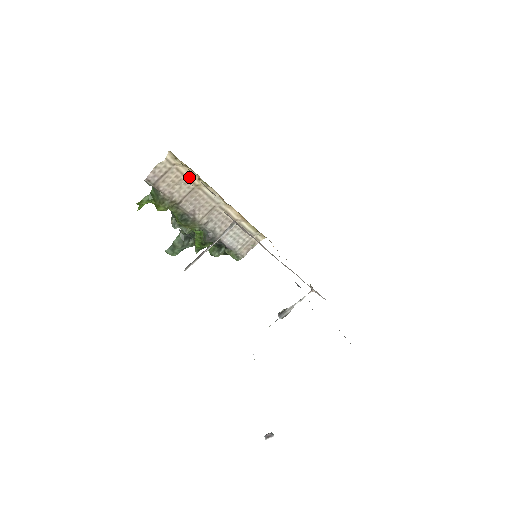
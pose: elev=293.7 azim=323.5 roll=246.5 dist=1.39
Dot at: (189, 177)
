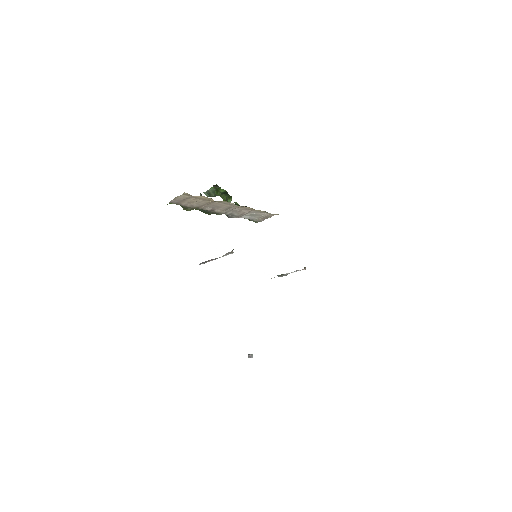
Dot at: (205, 199)
